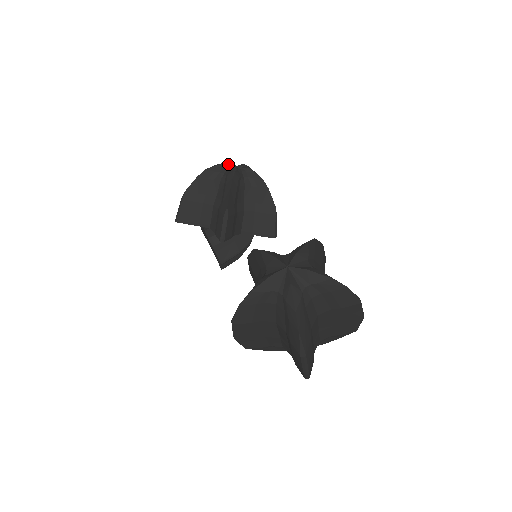
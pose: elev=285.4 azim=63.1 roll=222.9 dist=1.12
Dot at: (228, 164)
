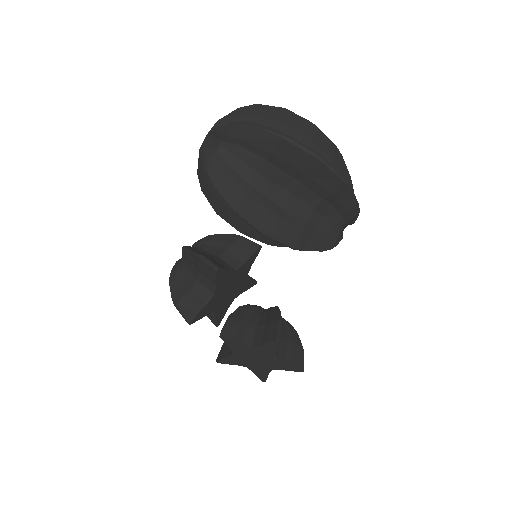
Dot at: occluded
